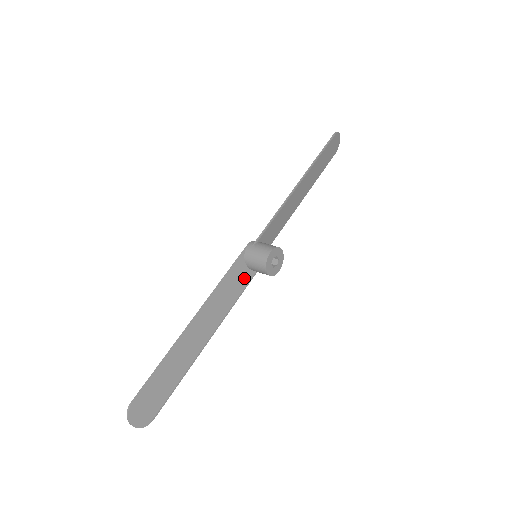
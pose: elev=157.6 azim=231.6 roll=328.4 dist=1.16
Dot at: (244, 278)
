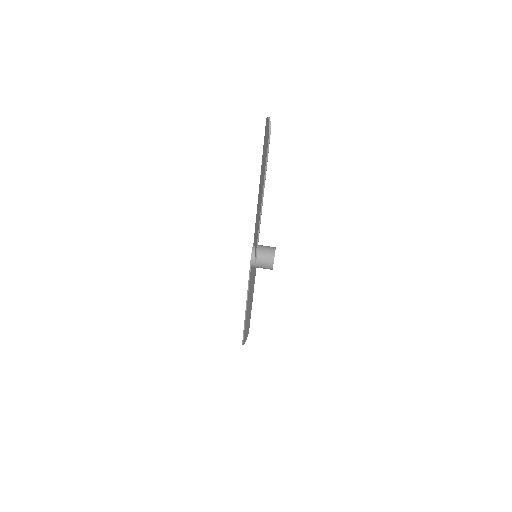
Dot at: (255, 267)
